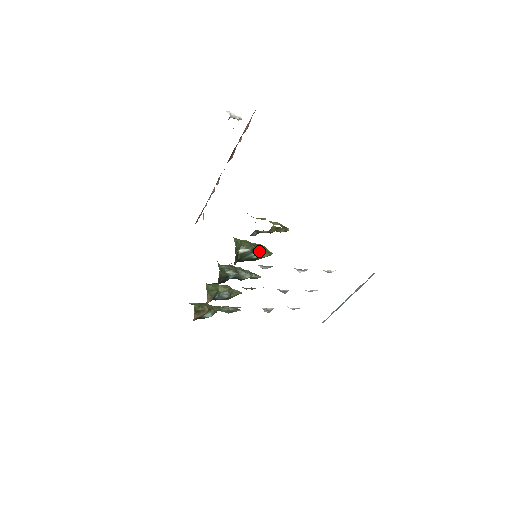
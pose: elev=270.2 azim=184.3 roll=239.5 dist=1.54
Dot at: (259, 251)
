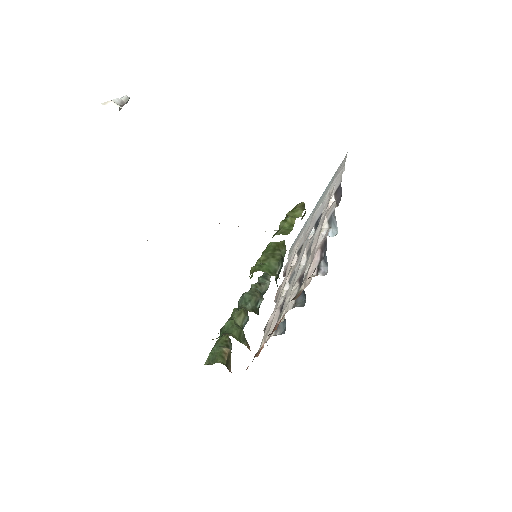
Dot at: (282, 254)
